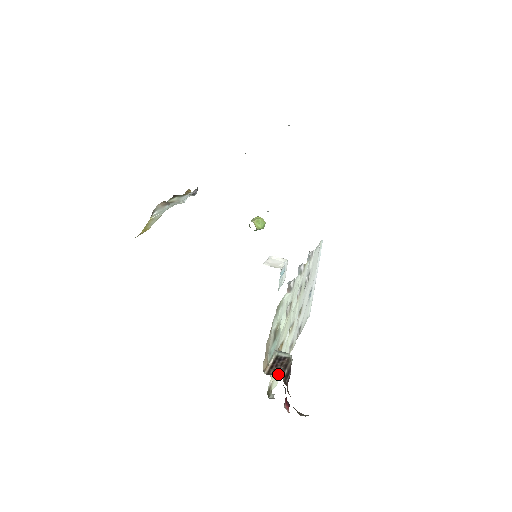
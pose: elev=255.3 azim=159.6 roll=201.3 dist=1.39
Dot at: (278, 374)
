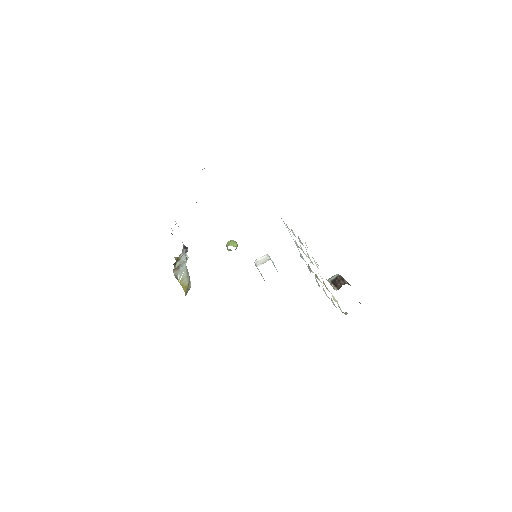
Dot at: (343, 284)
